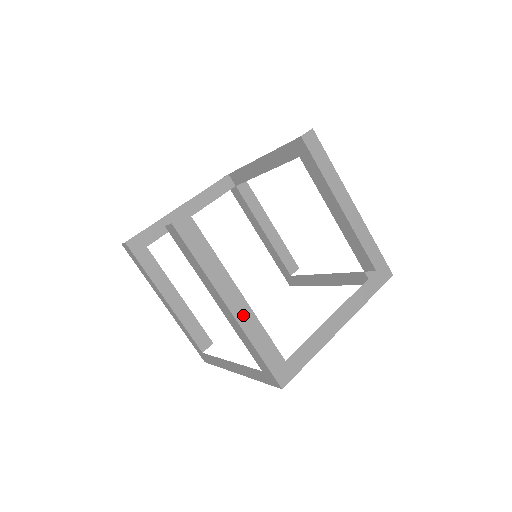
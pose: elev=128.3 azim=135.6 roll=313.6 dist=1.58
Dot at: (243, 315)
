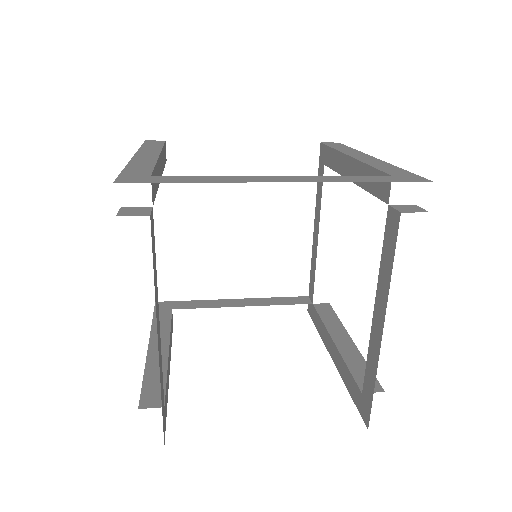
Dot at: (144, 159)
